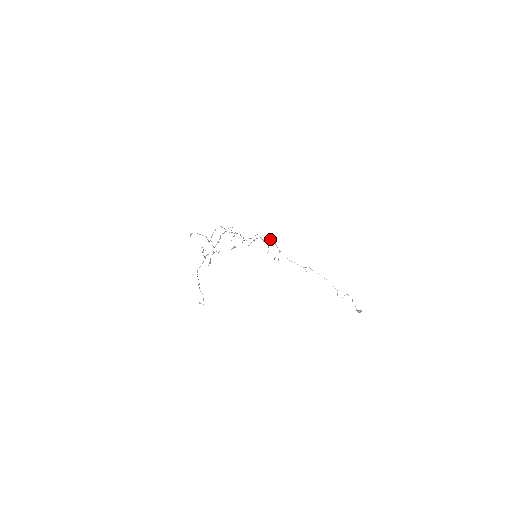
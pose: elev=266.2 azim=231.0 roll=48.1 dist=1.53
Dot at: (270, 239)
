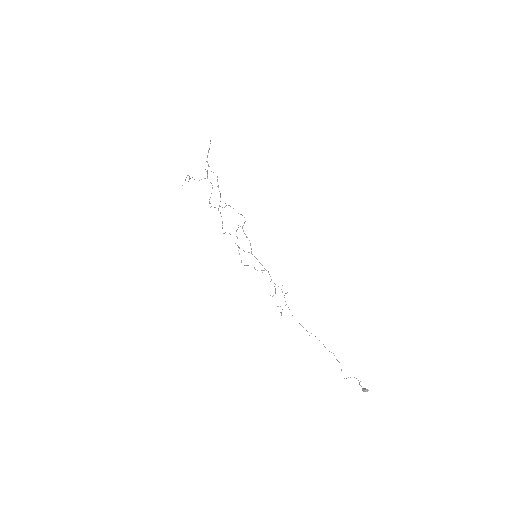
Dot at: occluded
